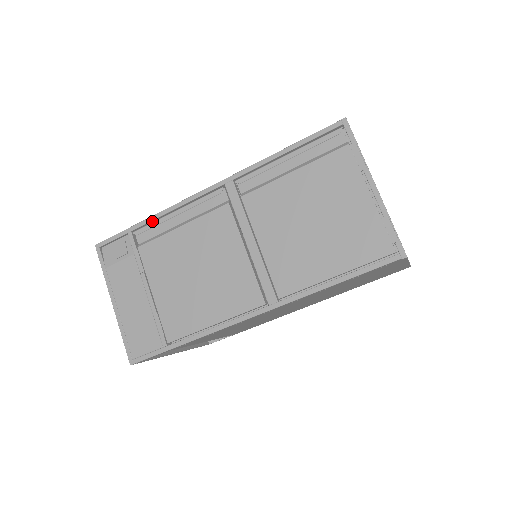
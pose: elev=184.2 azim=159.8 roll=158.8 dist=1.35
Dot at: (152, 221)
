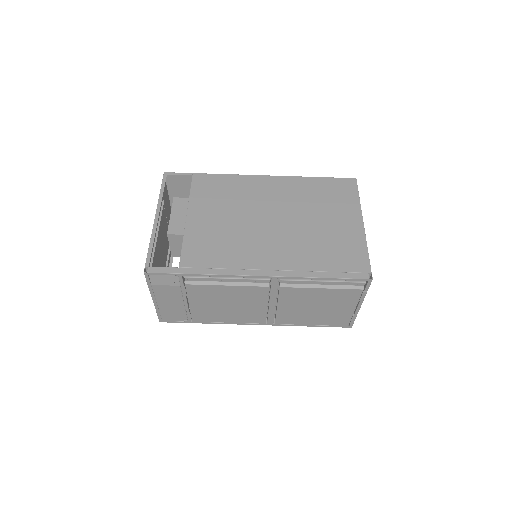
Dot at: (202, 275)
